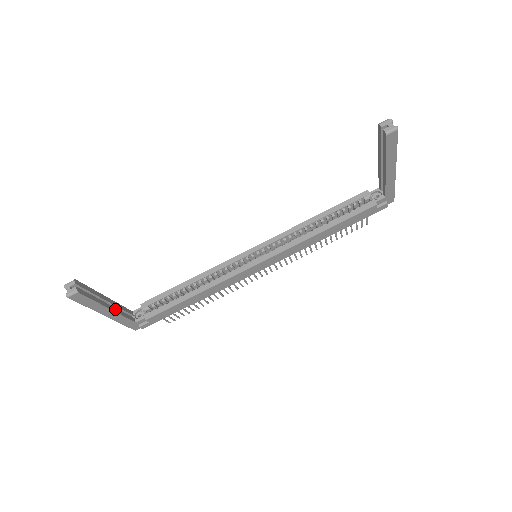
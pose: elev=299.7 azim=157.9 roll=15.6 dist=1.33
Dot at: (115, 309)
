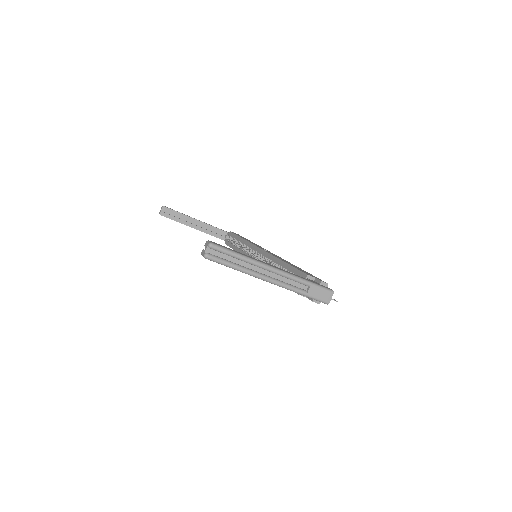
Dot at: (201, 229)
